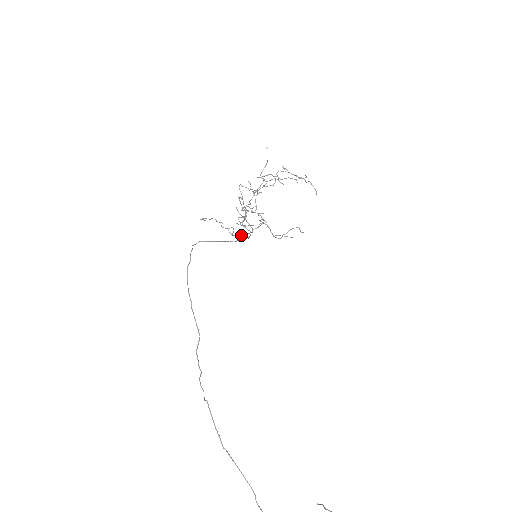
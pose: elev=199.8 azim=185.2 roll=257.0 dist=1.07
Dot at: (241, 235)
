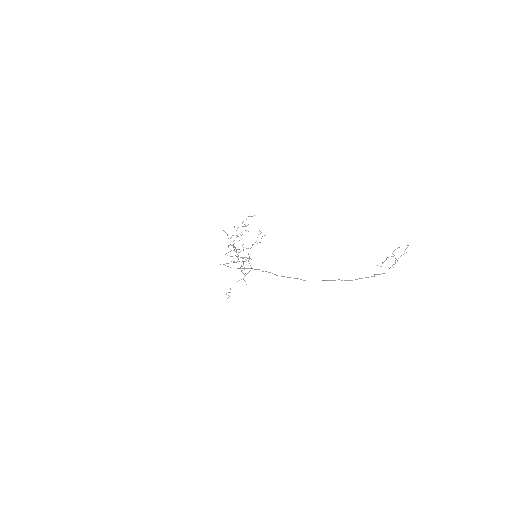
Dot at: occluded
